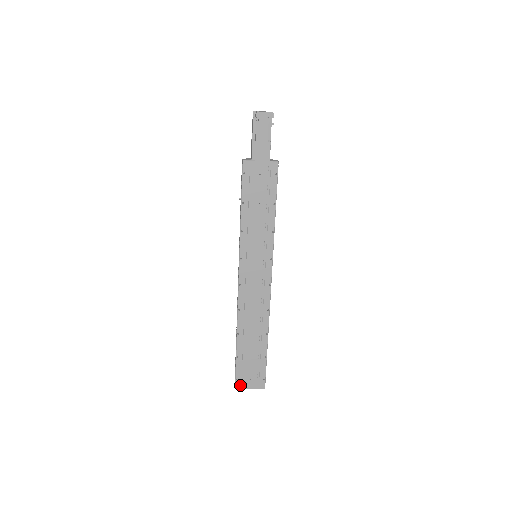
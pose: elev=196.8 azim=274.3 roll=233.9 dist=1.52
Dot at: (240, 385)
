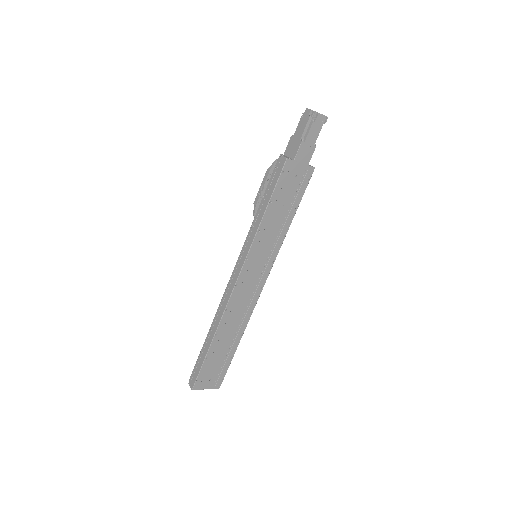
Dot at: (198, 386)
